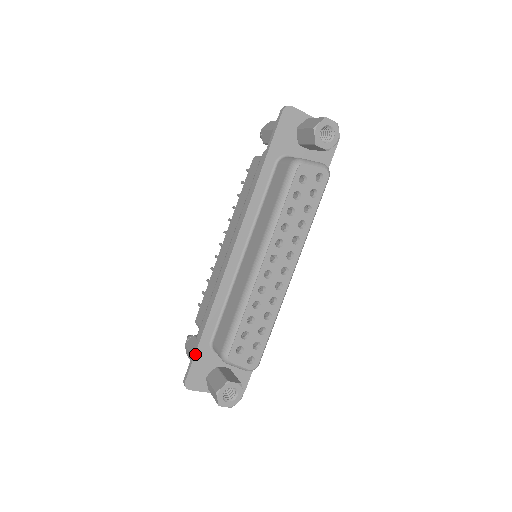
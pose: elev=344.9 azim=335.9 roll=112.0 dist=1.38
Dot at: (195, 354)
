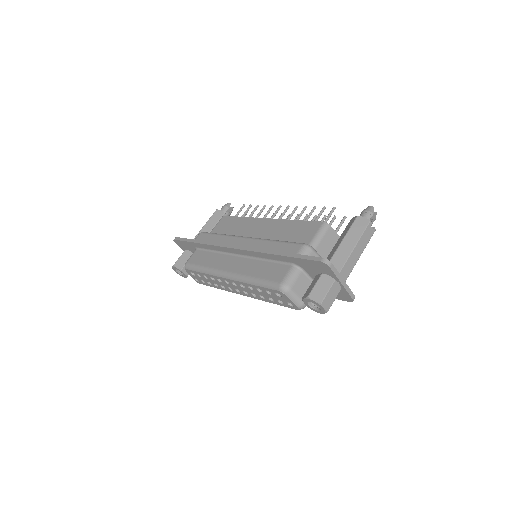
Dot at: (186, 241)
